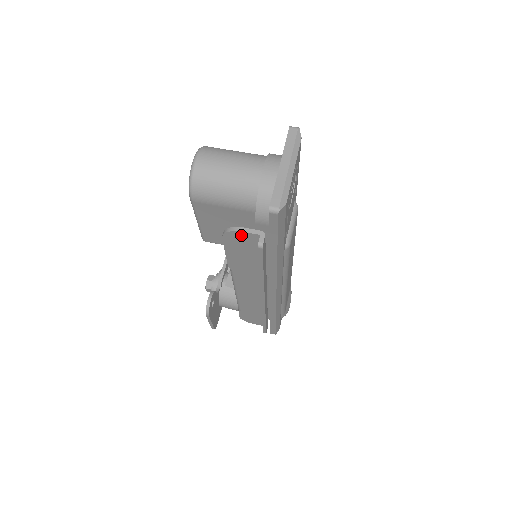
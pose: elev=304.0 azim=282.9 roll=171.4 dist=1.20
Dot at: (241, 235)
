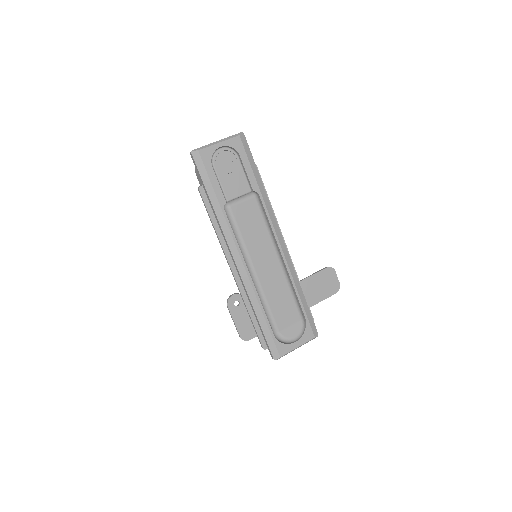
Dot at: occluded
